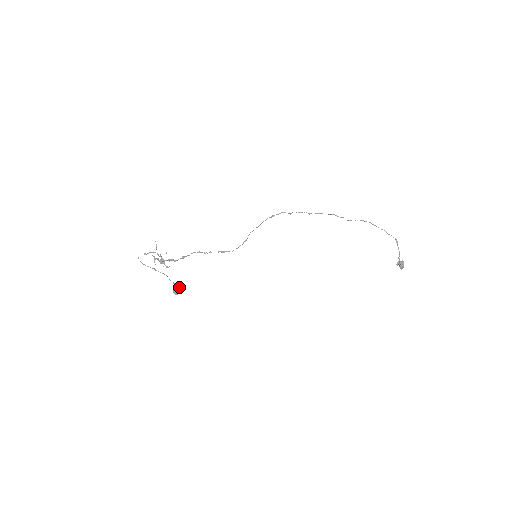
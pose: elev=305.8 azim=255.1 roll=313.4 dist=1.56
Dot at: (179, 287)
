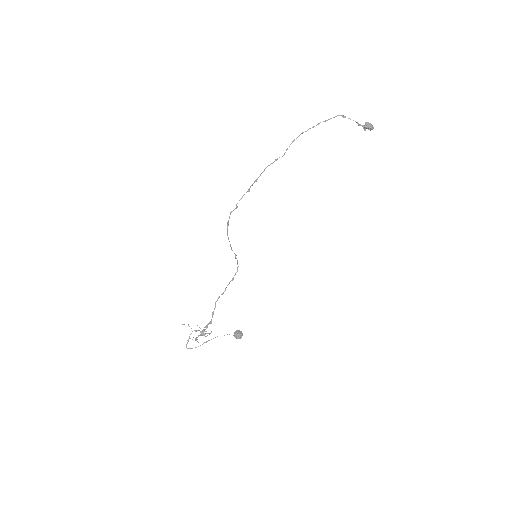
Dot at: (237, 331)
